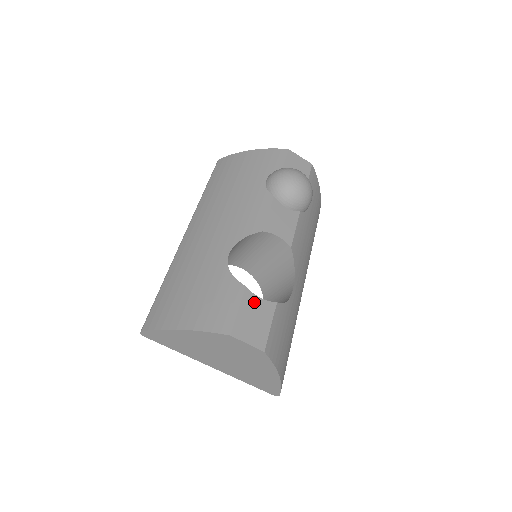
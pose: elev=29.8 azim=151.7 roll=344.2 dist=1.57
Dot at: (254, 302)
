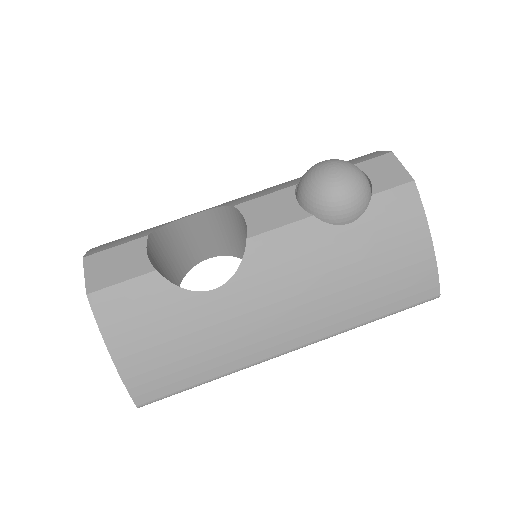
Dot at: (137, 252)
